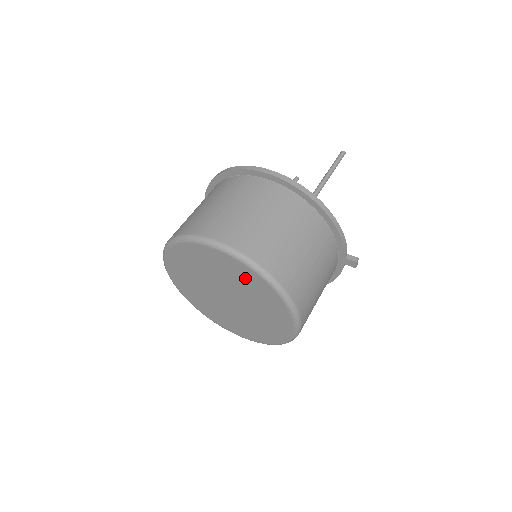
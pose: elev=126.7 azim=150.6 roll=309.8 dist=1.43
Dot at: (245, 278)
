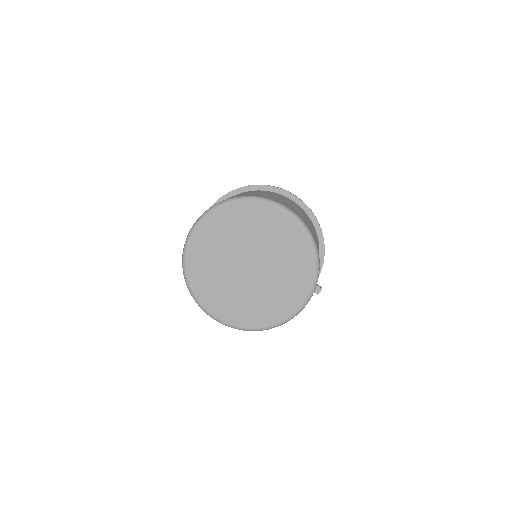
Dot at: (292, 246)
